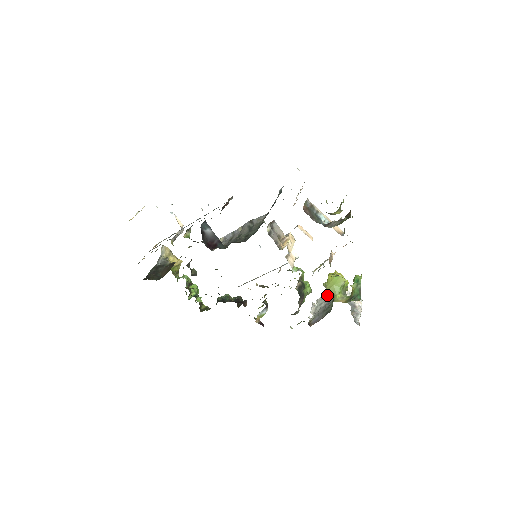
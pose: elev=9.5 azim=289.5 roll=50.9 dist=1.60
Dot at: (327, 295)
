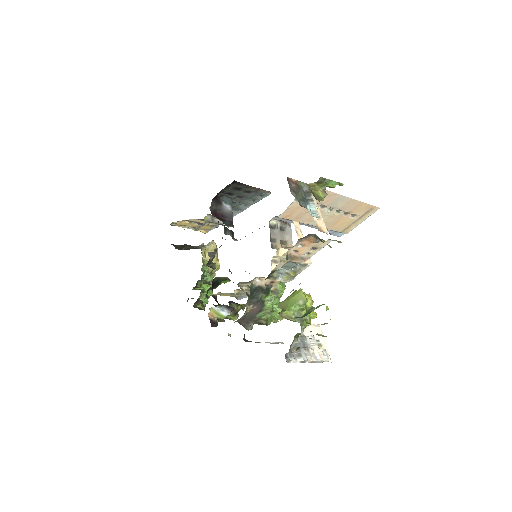
Dot at: occluded
